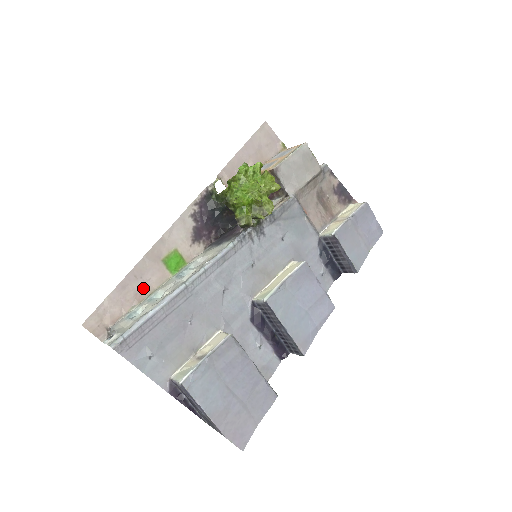
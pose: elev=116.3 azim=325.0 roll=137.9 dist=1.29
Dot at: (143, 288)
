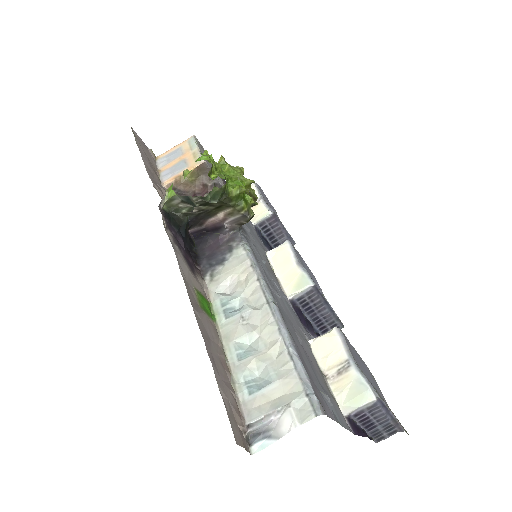
Dot at: (218, 352)
